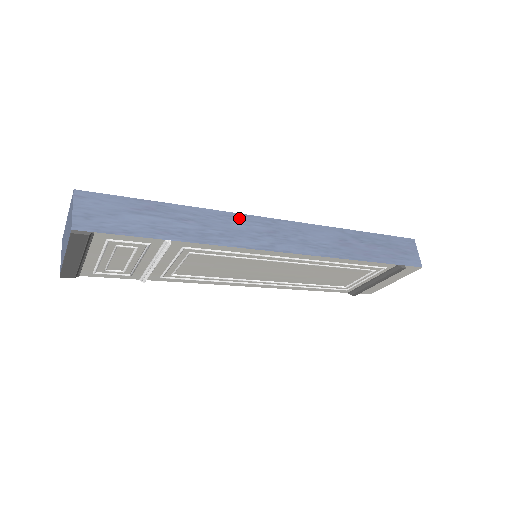
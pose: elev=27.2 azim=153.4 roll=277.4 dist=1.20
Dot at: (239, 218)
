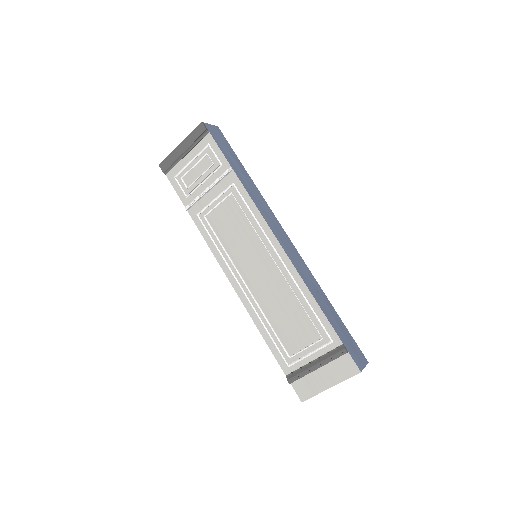
Dot at: (271, 212)
